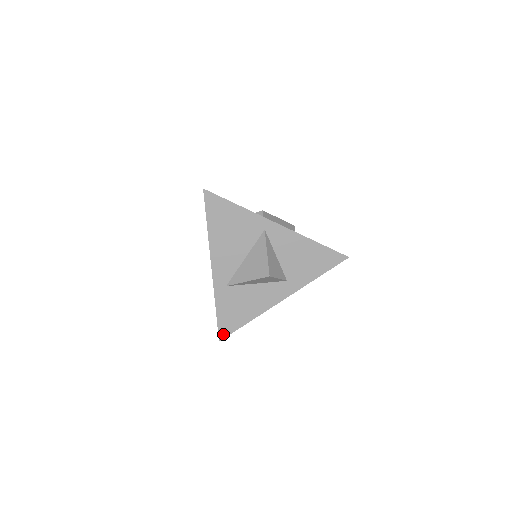
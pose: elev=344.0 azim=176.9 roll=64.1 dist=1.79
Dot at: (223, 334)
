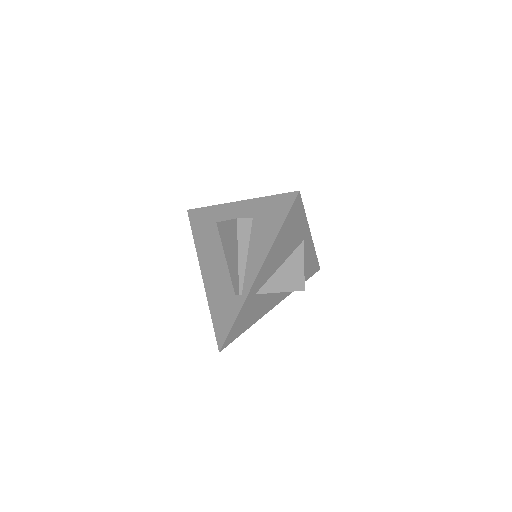
Dot at: (226, 344)
